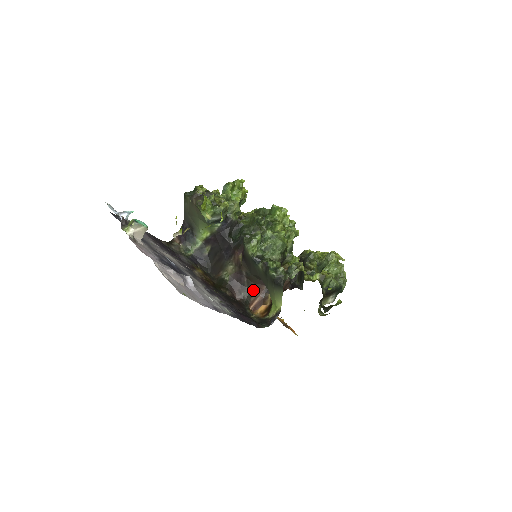
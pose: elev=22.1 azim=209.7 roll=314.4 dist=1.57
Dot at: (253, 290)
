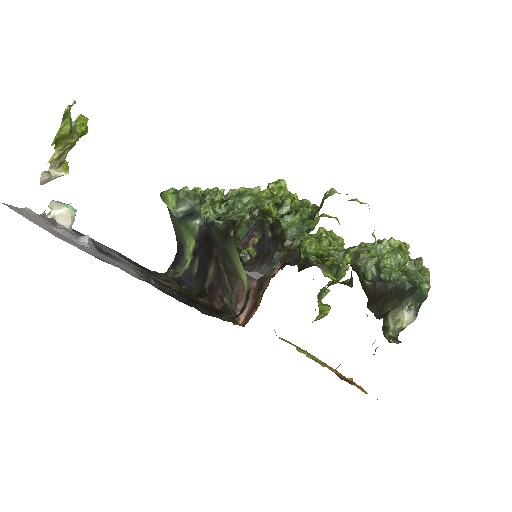
Dot at: (239, 291)
